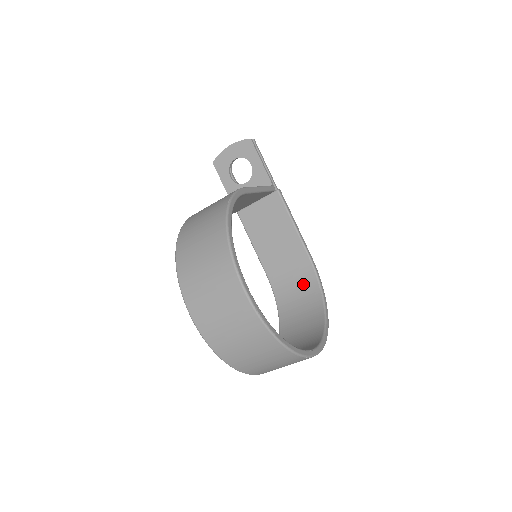
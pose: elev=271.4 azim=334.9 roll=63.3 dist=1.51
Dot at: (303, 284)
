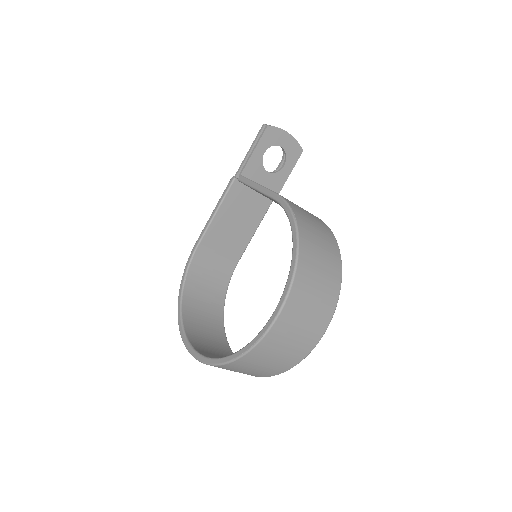
Dot at: (217, 278)
